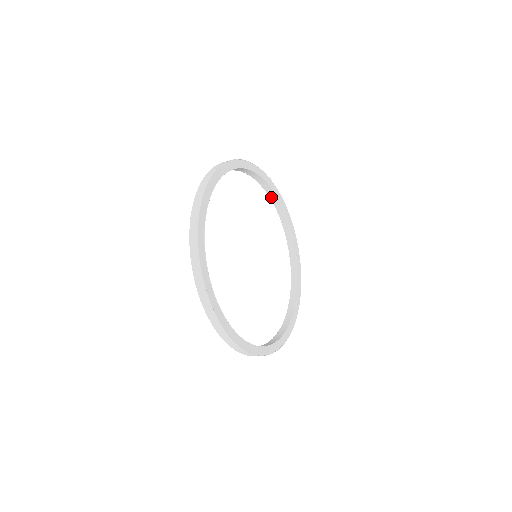
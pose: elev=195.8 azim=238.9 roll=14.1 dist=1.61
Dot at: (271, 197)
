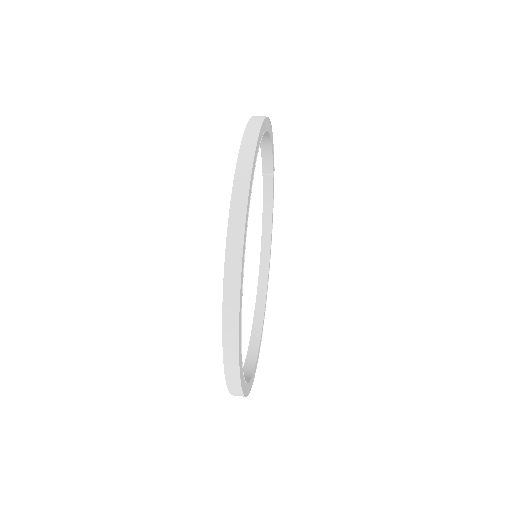
Dot at: (265, 192)
